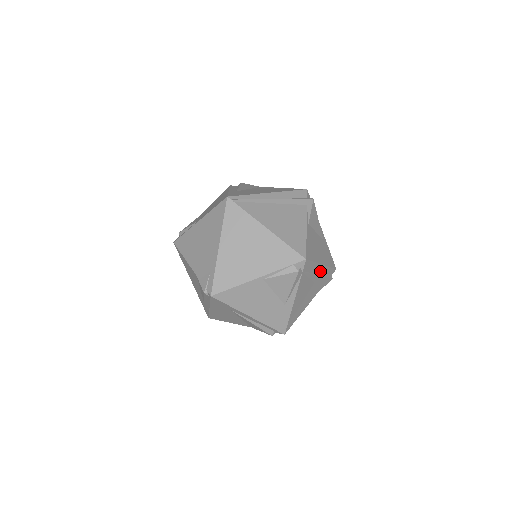
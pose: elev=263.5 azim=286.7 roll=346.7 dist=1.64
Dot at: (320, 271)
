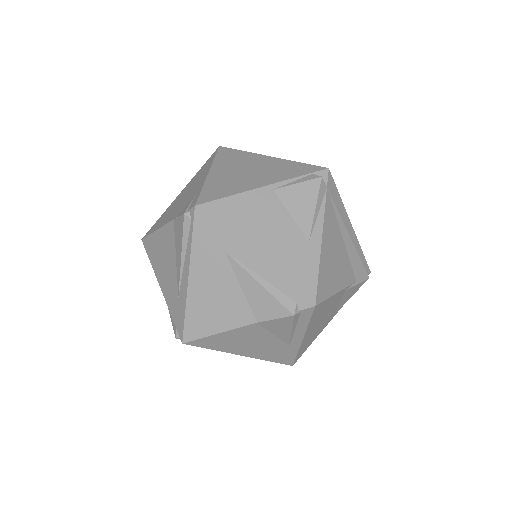
Dot at: (350, 234)
